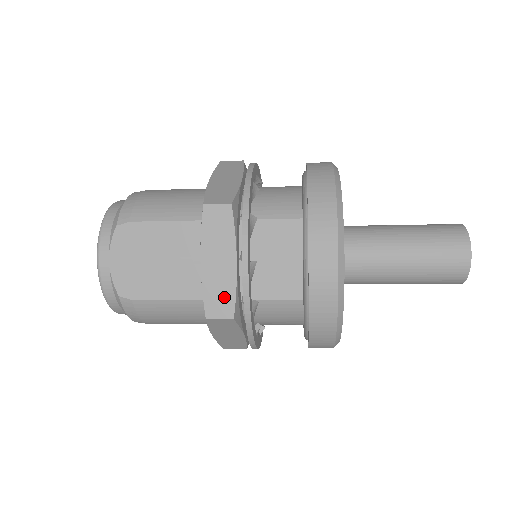
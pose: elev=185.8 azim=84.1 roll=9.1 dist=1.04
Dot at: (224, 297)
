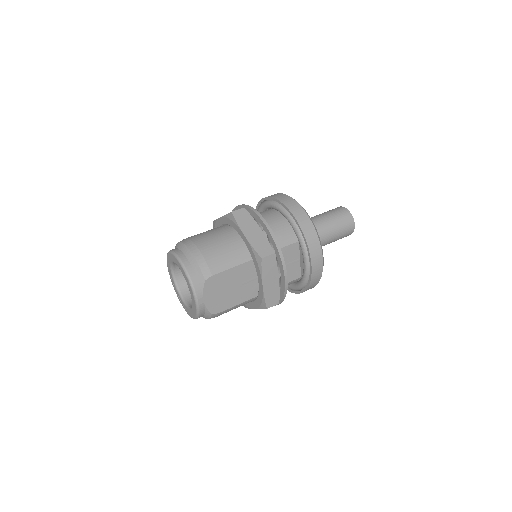
Dot at: (274, 296)
